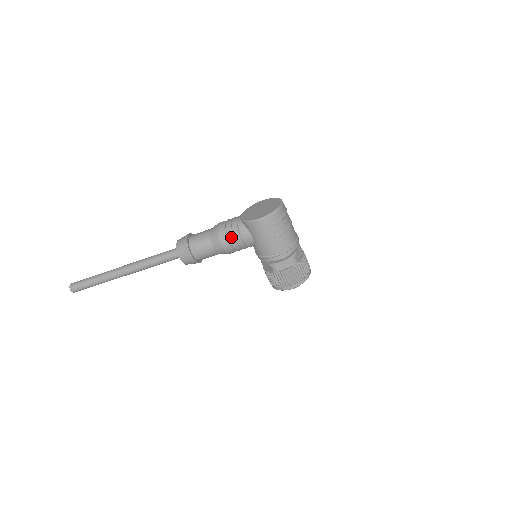
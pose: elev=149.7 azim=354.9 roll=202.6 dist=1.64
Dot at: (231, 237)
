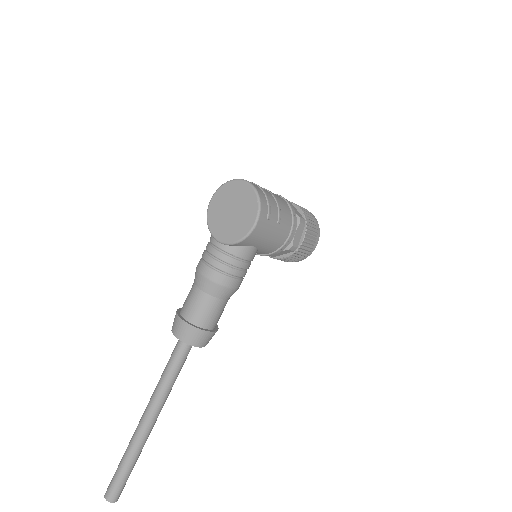
Dot at: (235, 271)
